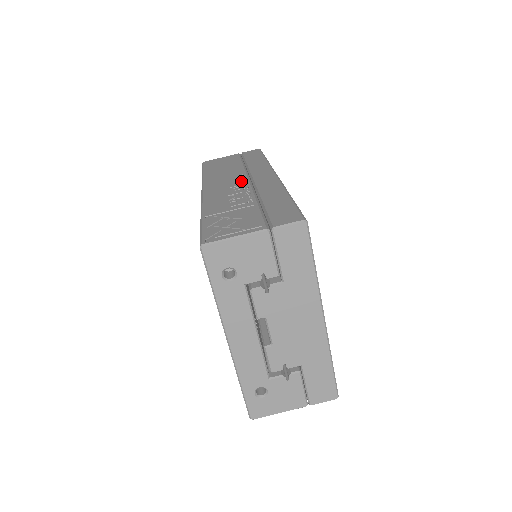
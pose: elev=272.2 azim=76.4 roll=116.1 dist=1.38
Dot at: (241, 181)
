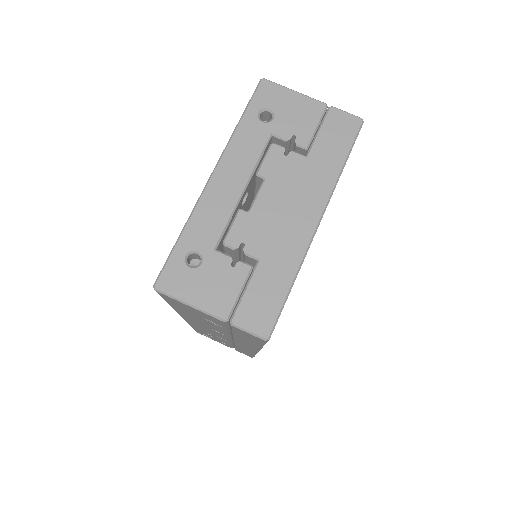
Dot at: occluded
